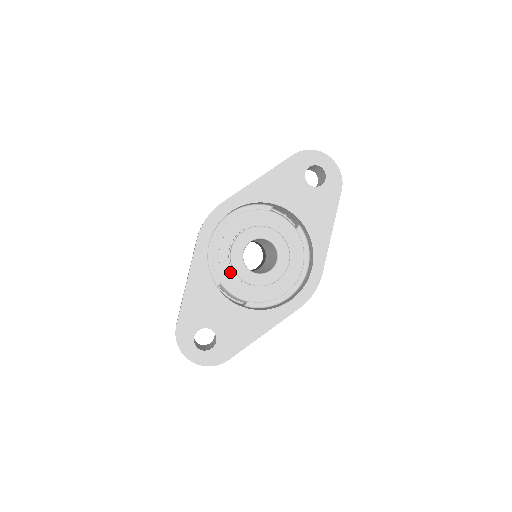
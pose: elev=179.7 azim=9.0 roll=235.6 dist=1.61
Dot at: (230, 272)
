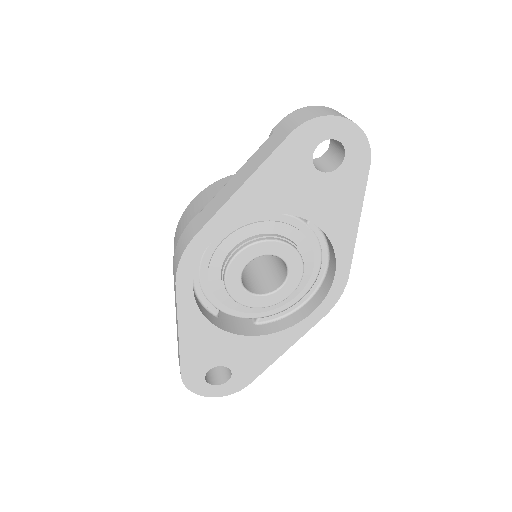
Dot at: (229, 298)
